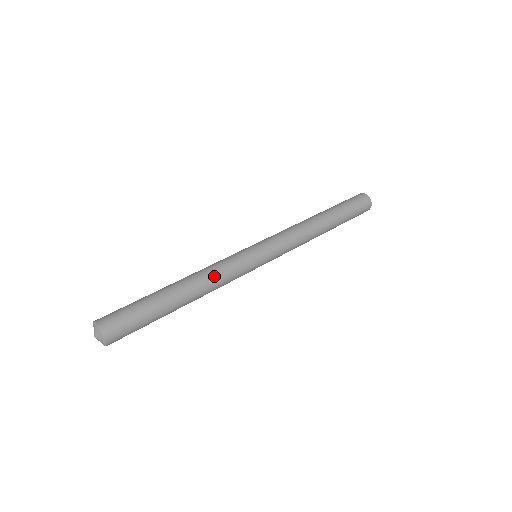
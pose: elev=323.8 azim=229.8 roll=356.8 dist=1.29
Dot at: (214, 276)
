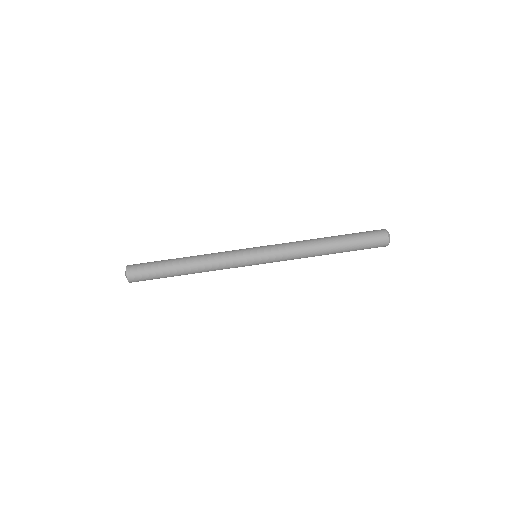
Dot at: (213, 269)
